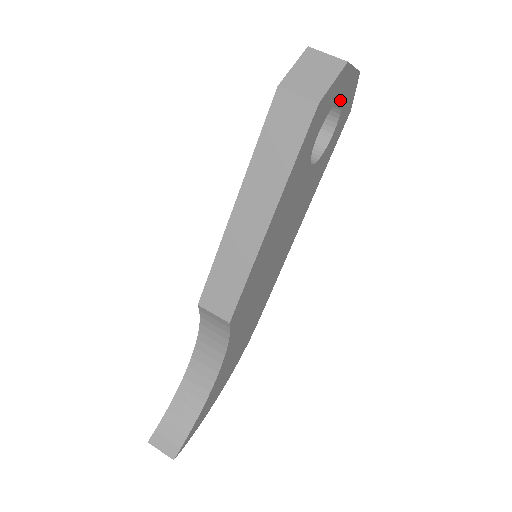
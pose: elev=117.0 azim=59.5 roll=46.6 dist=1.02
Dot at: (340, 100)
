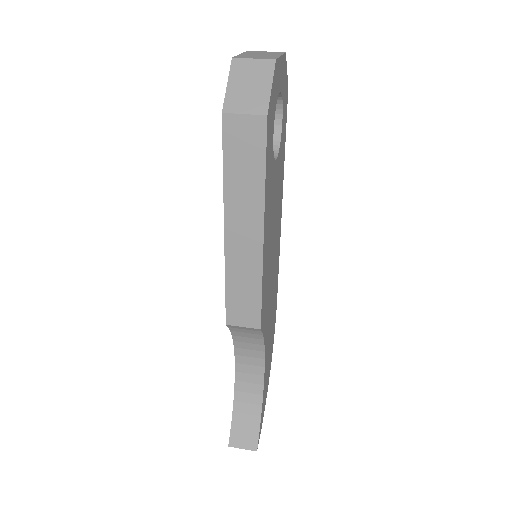
Dot at: (279, 91)
